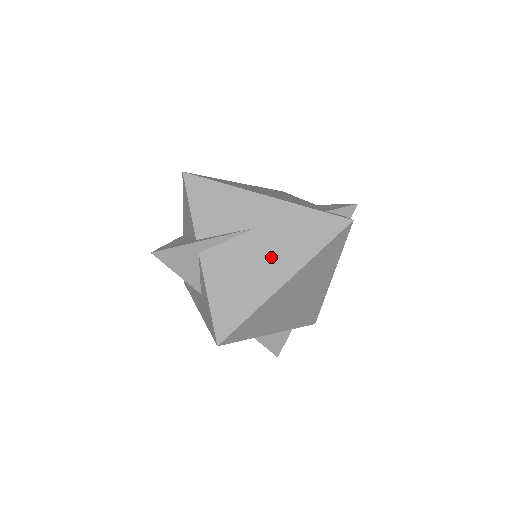
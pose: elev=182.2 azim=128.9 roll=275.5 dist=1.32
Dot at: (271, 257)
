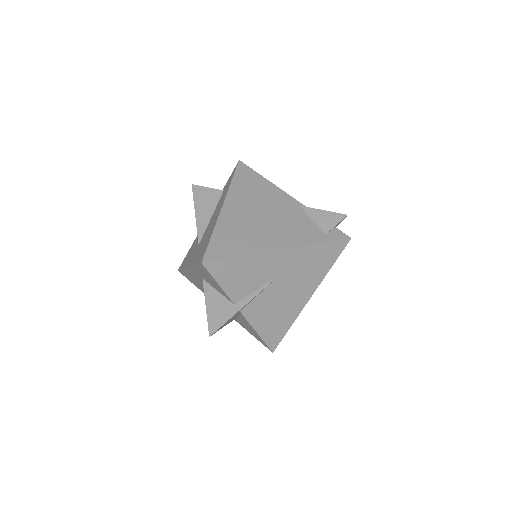
Dot at: (296, 289)
